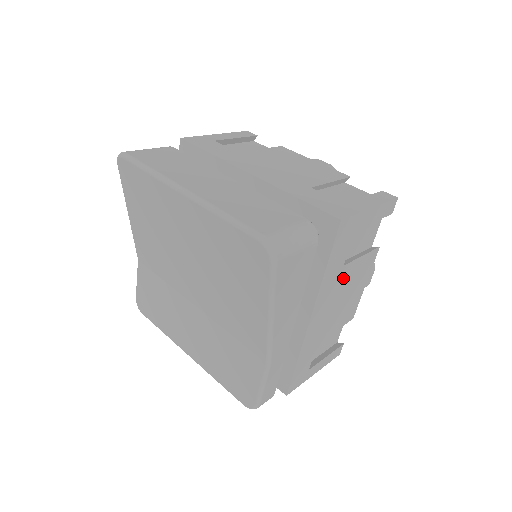
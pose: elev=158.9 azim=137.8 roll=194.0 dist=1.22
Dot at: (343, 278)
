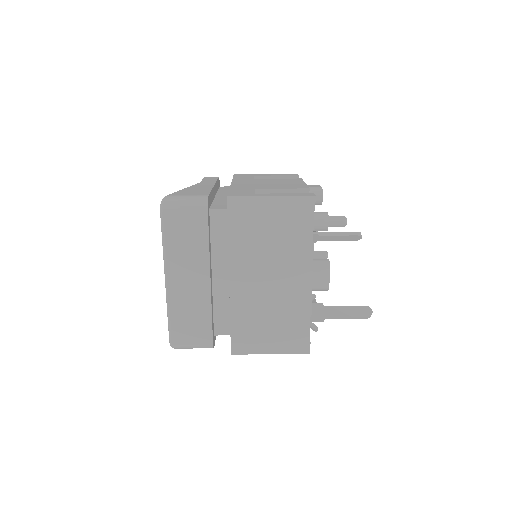
Dot at: occluded
